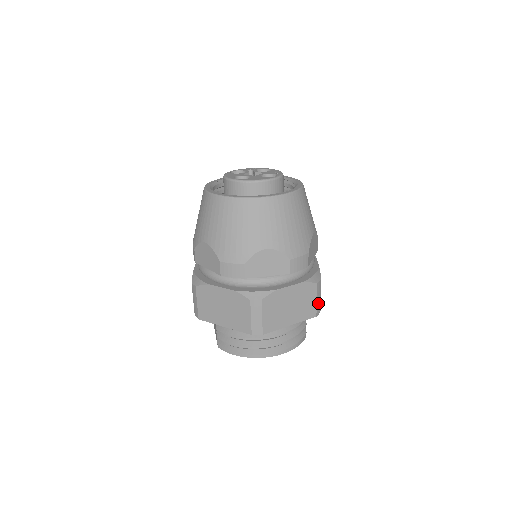
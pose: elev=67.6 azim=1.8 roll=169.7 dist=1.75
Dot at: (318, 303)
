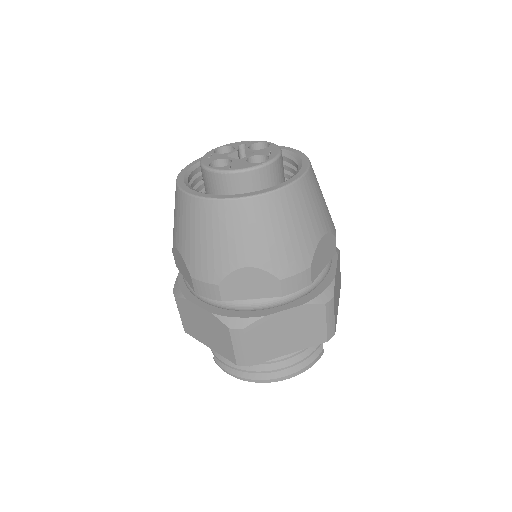
Dot at: (330, 325)
